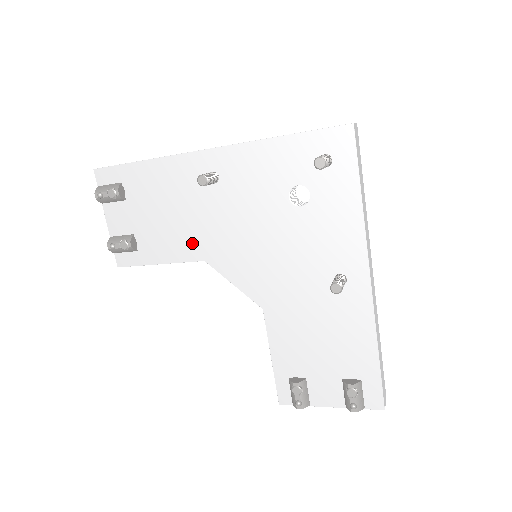
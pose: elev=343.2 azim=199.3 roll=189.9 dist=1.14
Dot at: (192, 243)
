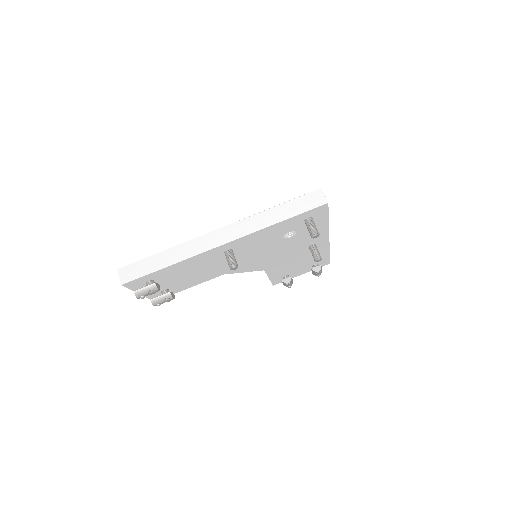
Dot at: (214, 274)
